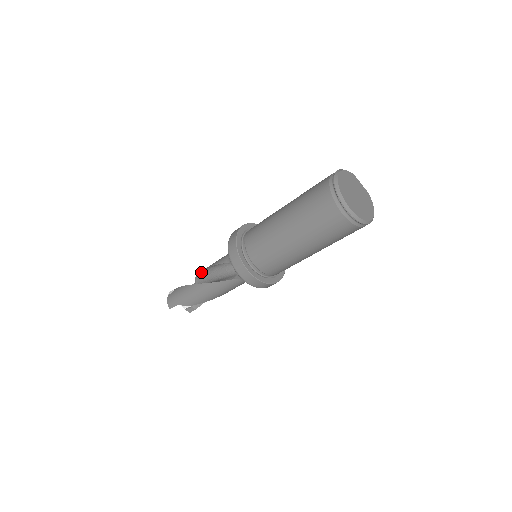
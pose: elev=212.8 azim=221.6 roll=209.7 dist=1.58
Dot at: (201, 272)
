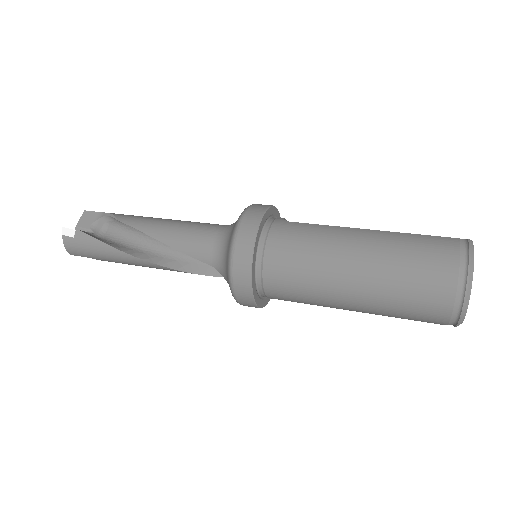
Dot at: (136, 228)
